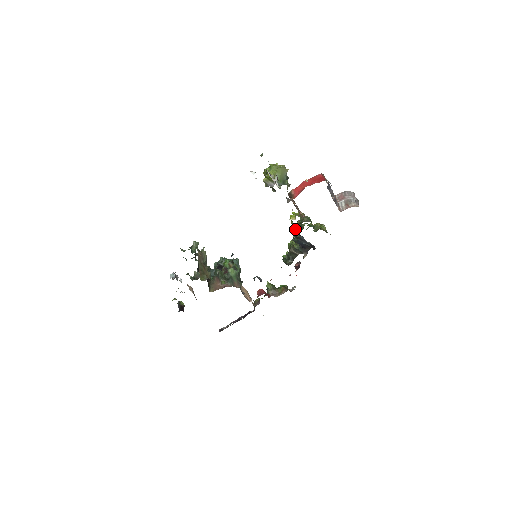
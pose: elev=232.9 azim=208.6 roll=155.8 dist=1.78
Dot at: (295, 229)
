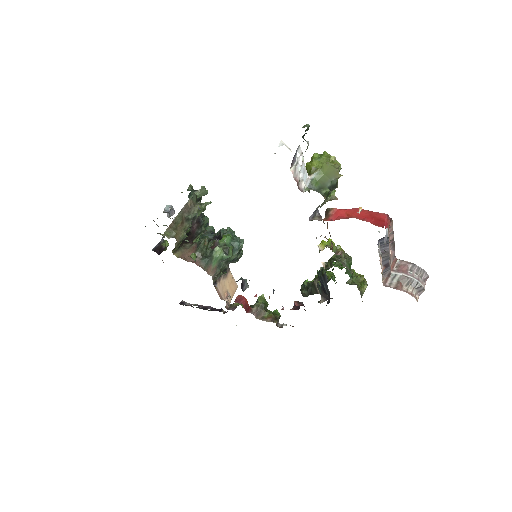
Dot at: occluded
